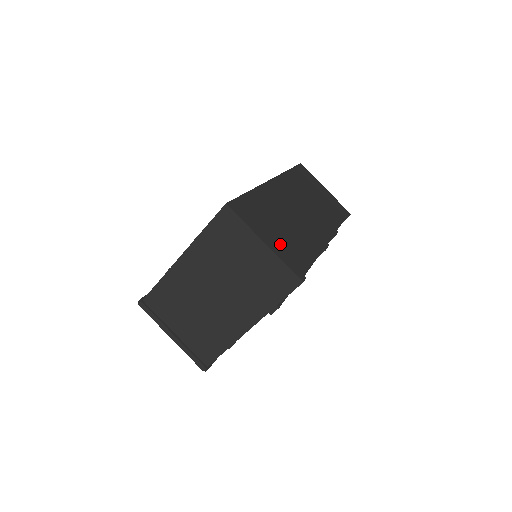
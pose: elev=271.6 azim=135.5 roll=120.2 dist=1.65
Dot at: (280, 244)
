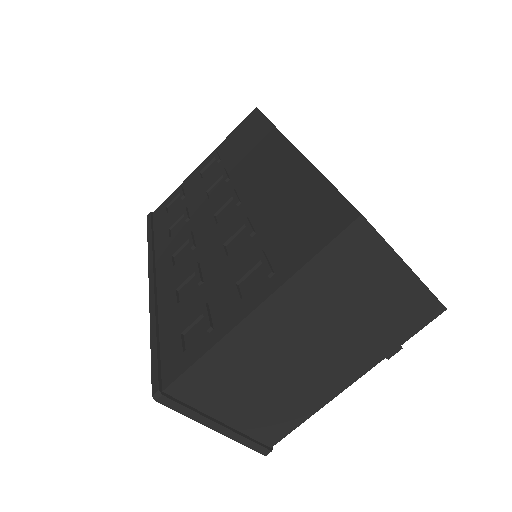
Dot at: occluded
